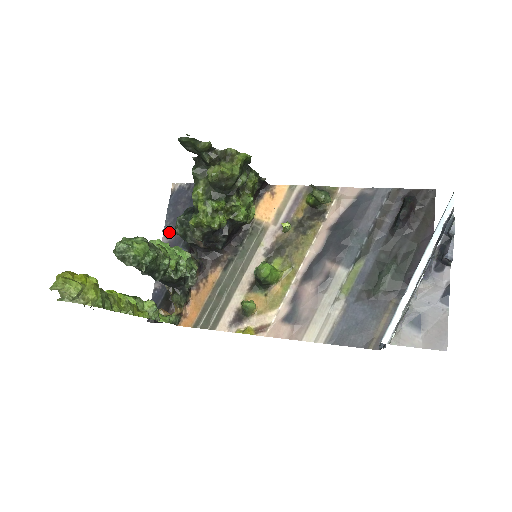
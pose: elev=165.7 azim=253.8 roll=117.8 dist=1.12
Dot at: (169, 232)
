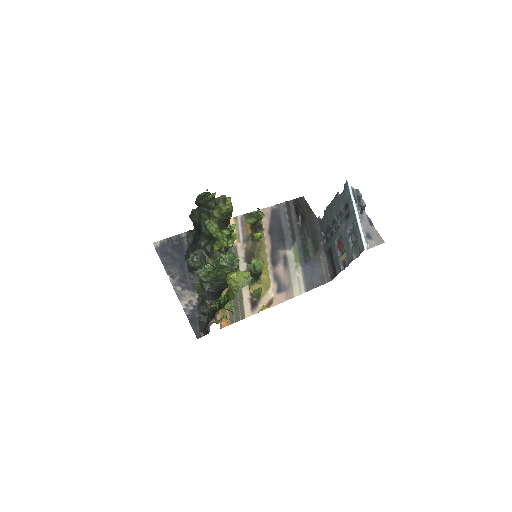
Dot at: (172, 275)
